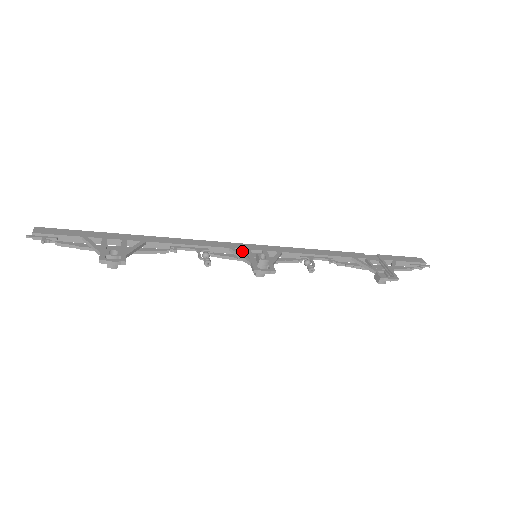
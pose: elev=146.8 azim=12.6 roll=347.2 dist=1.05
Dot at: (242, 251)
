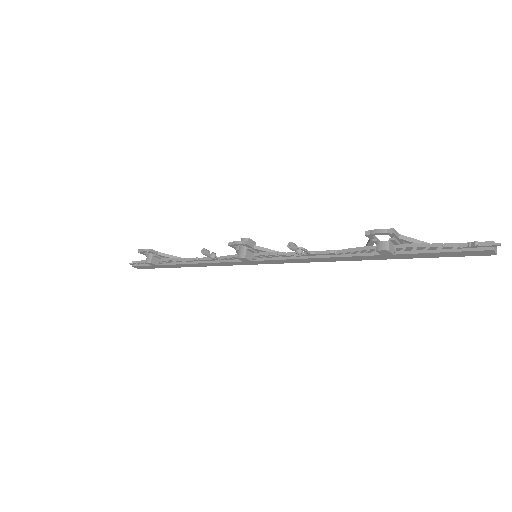
Dot at: occluded
